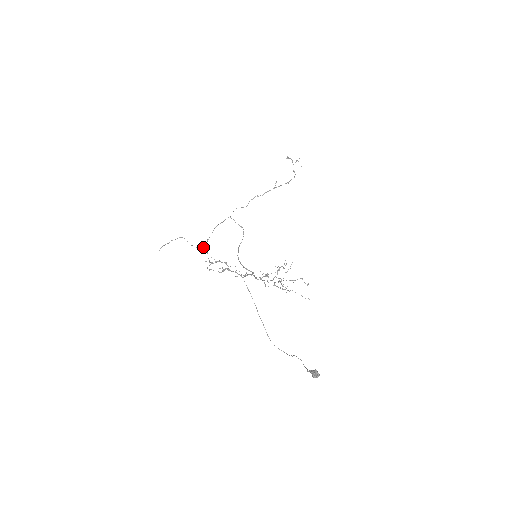
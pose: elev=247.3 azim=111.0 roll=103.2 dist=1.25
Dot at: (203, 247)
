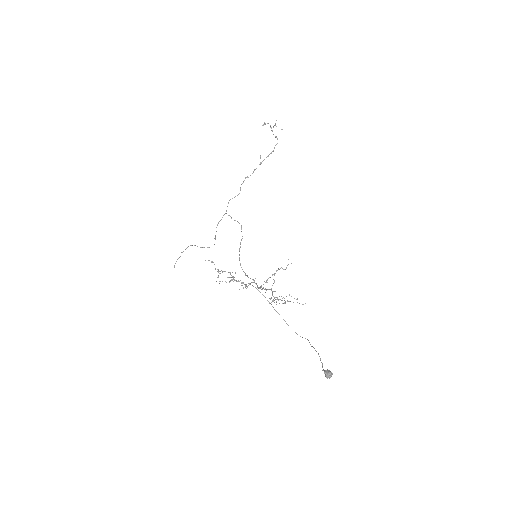
Dot at: occluded
